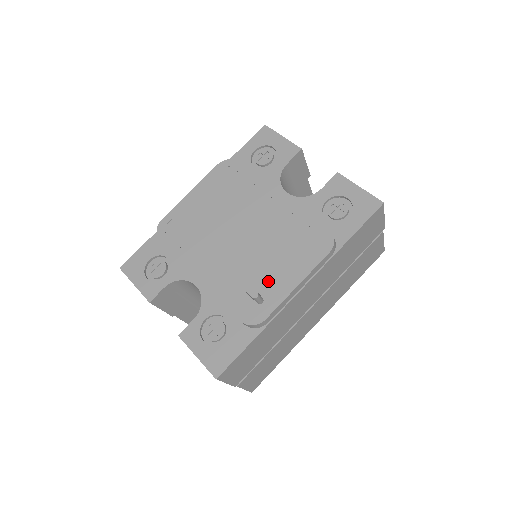
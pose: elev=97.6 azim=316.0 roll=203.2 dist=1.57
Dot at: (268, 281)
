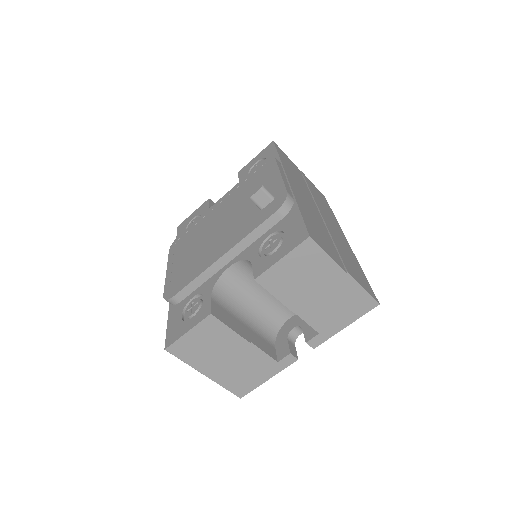
Dot at: occluded
